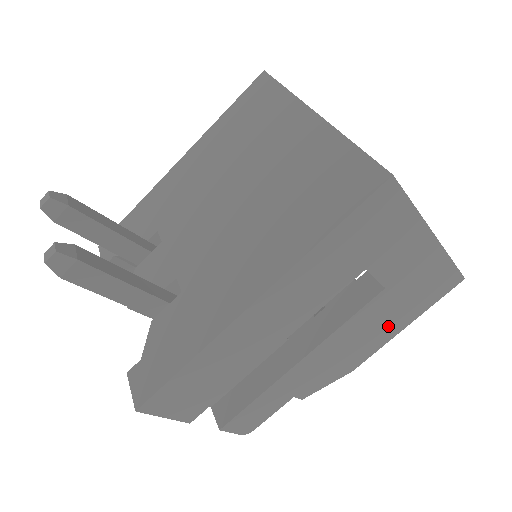
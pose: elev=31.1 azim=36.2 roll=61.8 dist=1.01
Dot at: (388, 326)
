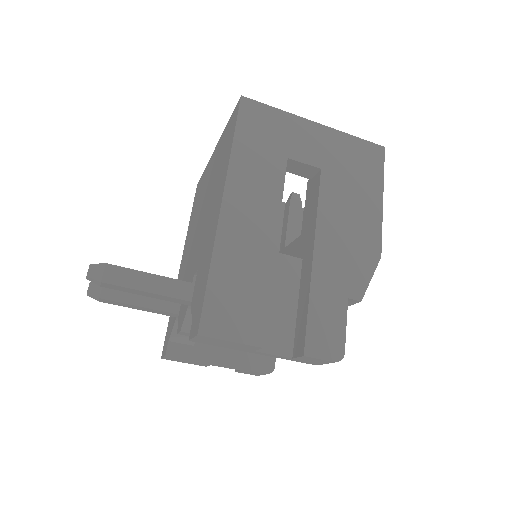
Dot at: (364, 202)
